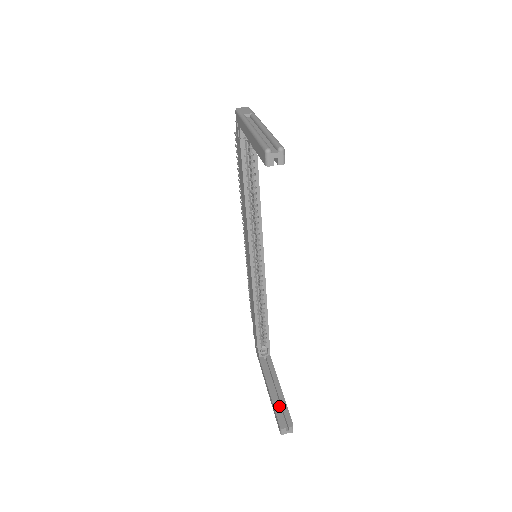
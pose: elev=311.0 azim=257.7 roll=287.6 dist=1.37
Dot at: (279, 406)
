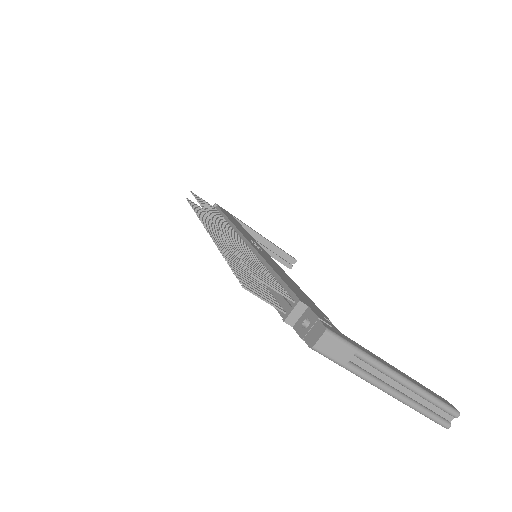
Dot at: (273, 251)
